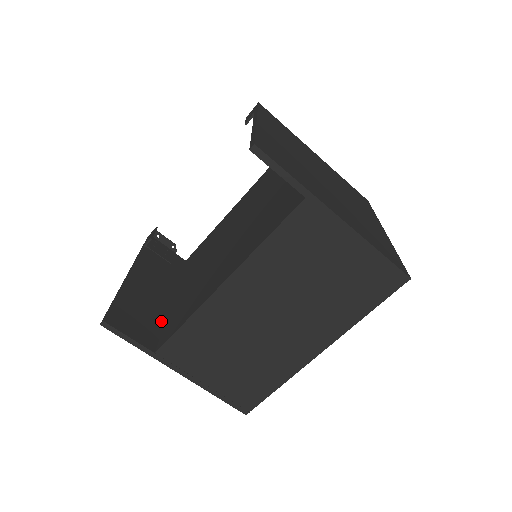
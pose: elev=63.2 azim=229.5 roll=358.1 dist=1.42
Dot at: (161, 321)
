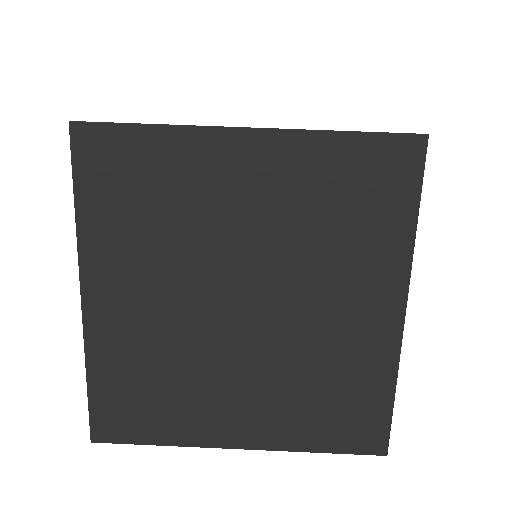
Dot at: (179, 217)
